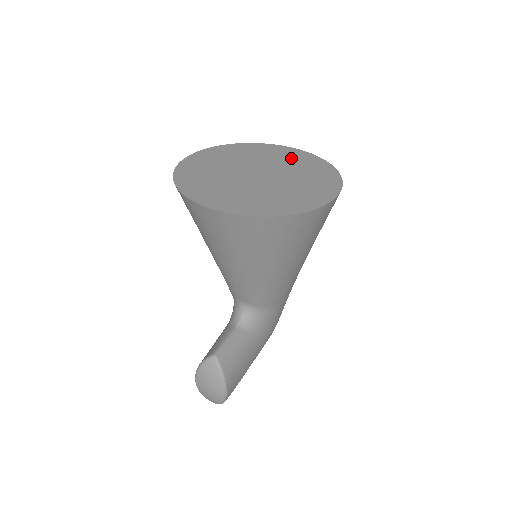
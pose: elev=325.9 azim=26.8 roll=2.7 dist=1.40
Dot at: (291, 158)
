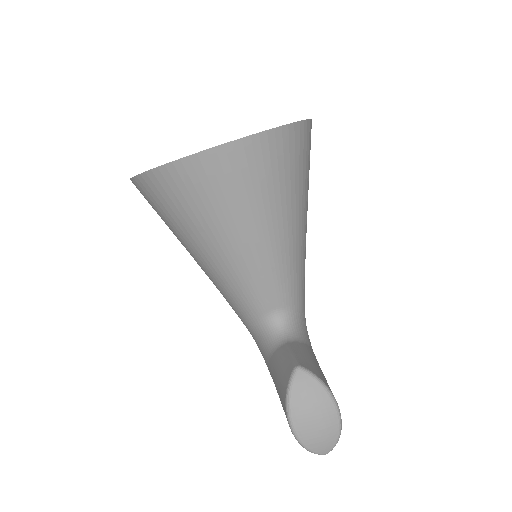
Dot at: occluded
